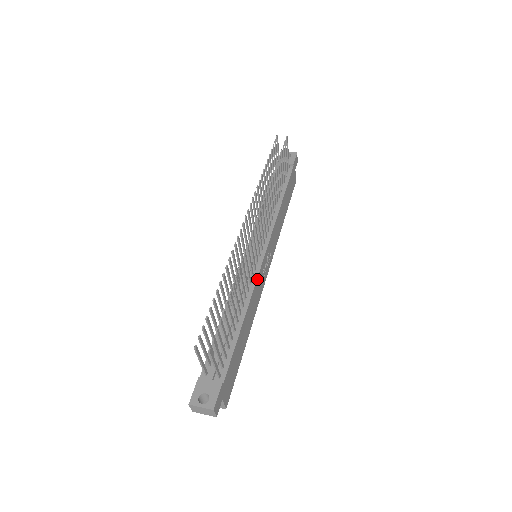
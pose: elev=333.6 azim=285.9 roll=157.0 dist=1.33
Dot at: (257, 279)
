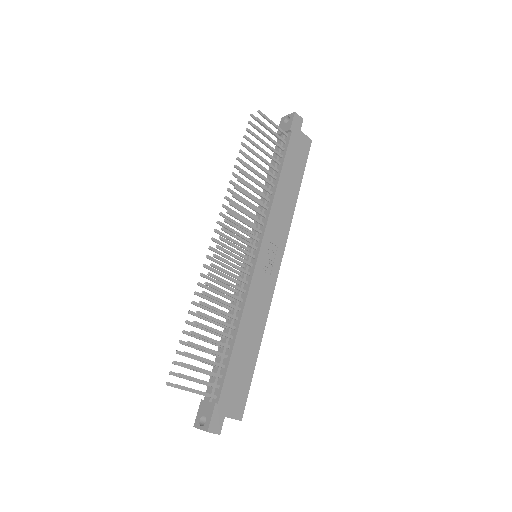
Dot at: (251, 285)
